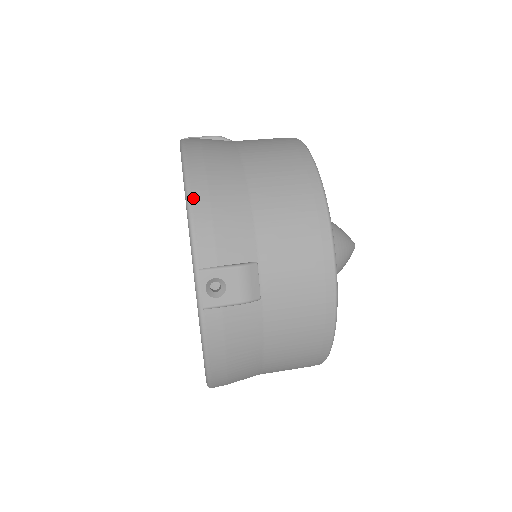
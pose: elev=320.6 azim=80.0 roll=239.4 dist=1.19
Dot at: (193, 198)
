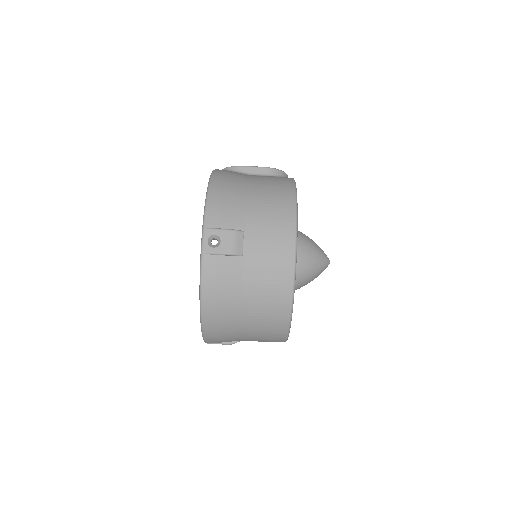
Dot at: (205, 329)
